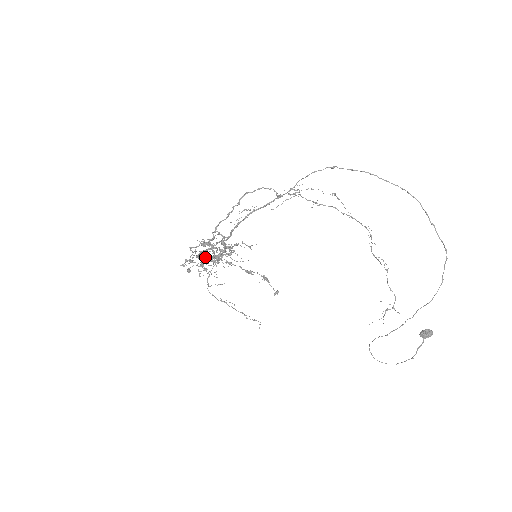
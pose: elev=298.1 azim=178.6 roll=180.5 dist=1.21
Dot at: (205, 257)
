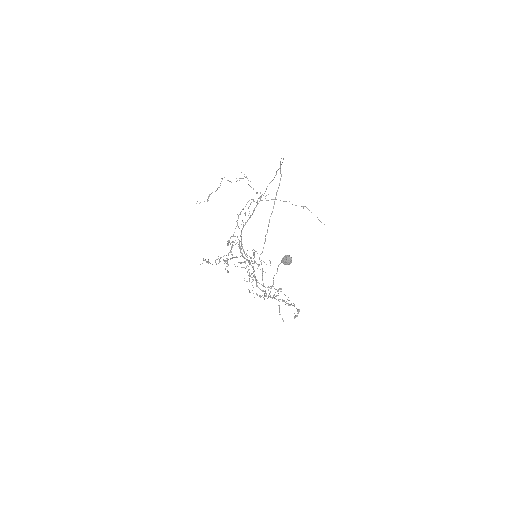
Dot at: (232, 258)
